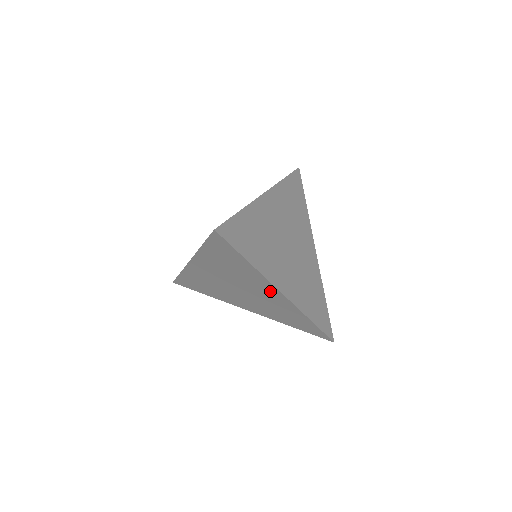
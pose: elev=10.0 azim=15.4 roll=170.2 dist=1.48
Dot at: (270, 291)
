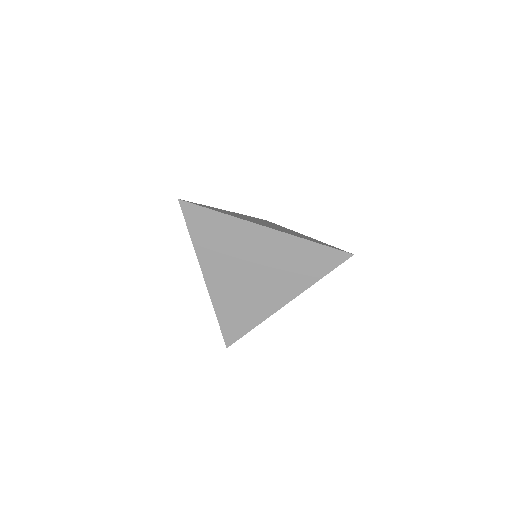
Dot at: (259, 236)
